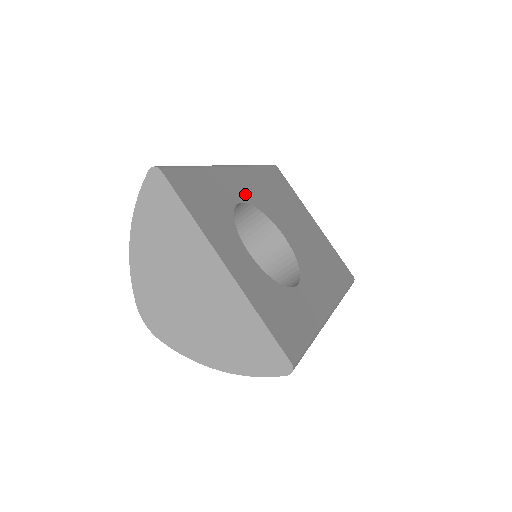
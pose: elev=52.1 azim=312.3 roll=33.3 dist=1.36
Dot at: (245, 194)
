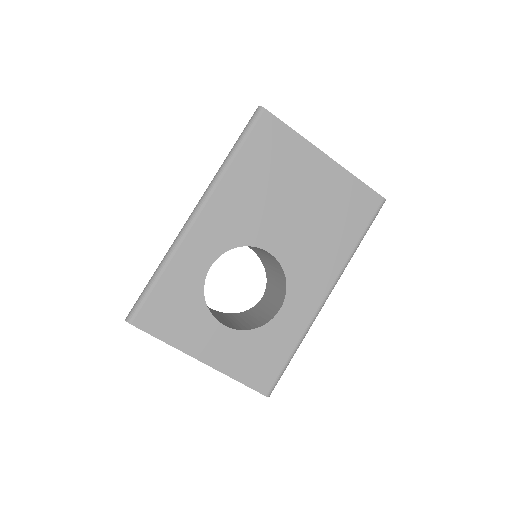
Dot at: (215, 244)
